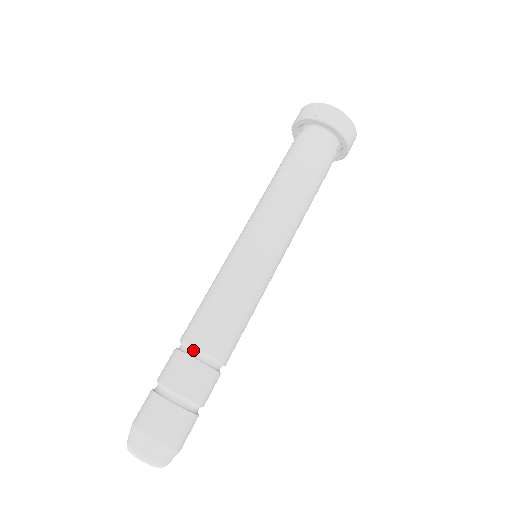
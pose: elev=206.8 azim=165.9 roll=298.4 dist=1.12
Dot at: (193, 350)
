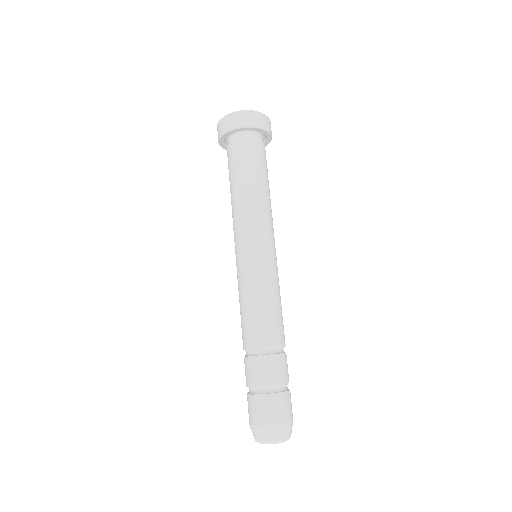
Dot at: (276, 349)
